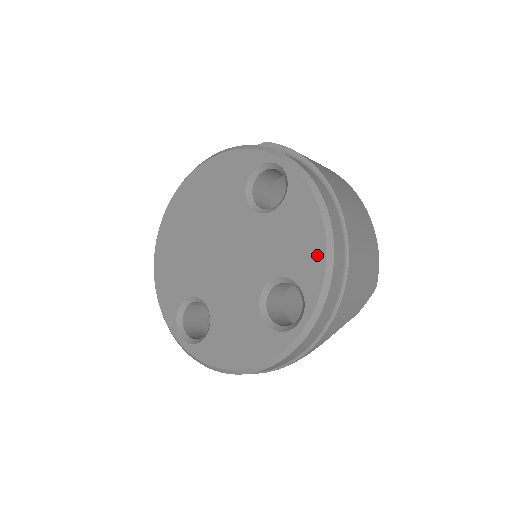
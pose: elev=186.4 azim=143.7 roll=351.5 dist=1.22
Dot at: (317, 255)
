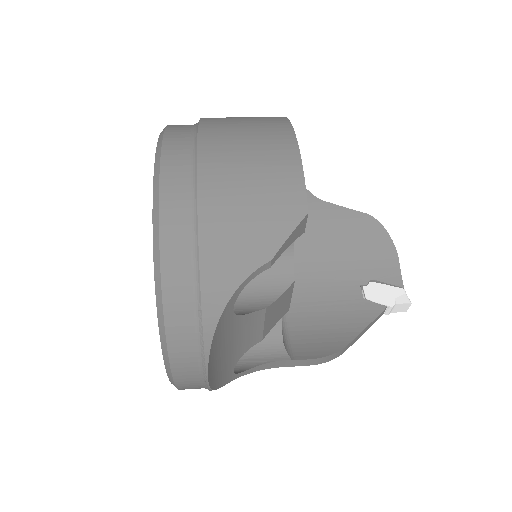
Dot at: occluded
